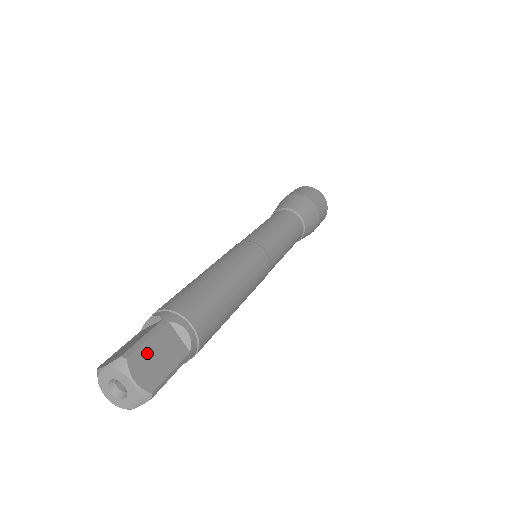
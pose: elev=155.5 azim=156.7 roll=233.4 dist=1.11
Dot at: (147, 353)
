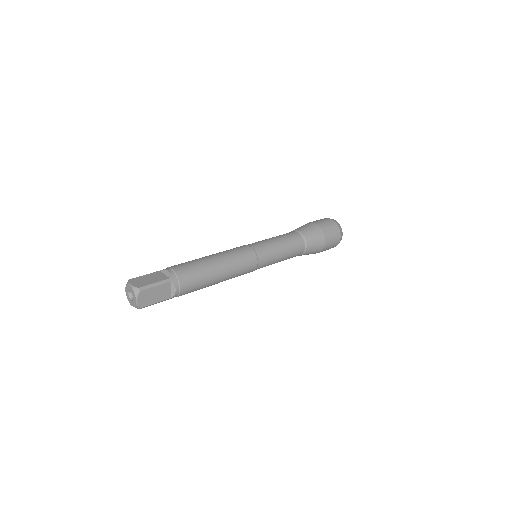
Dot at: (142, 278)
